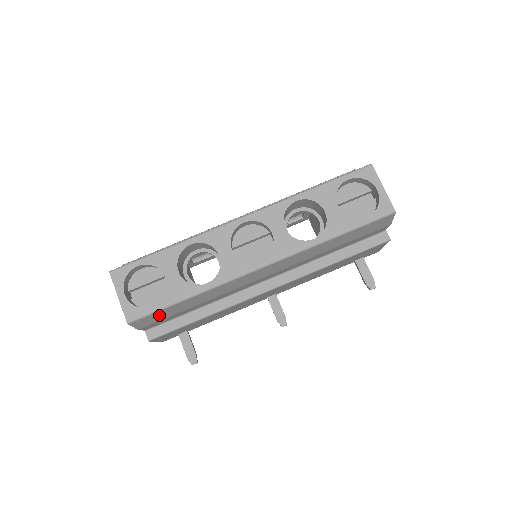
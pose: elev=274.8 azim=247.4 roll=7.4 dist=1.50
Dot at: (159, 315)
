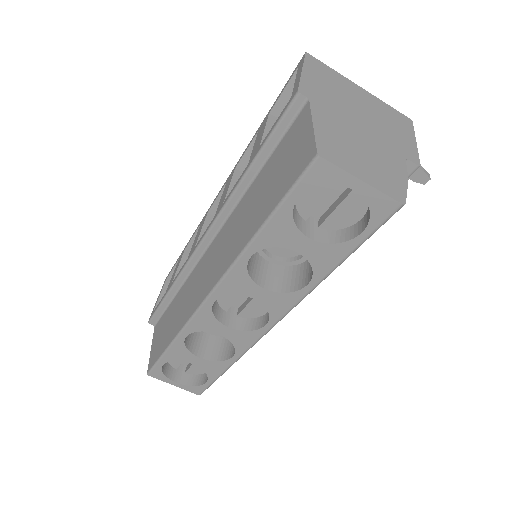
Dot at: occluded
